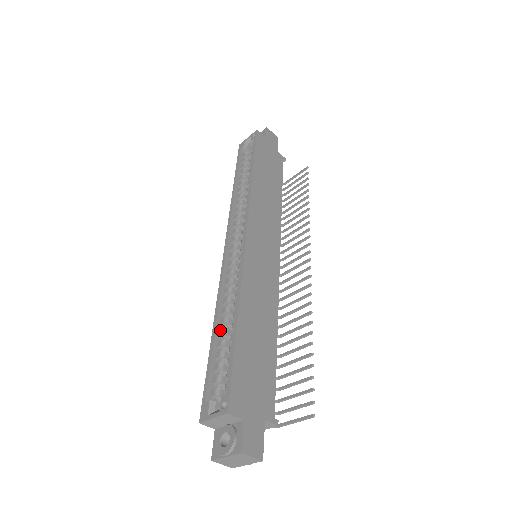
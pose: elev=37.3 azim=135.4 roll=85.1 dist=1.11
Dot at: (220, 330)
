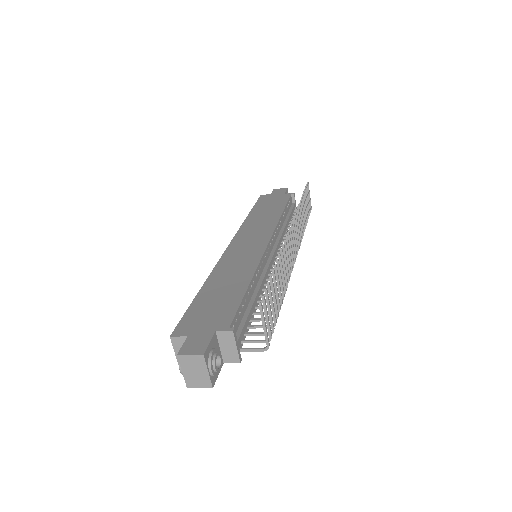
Dot at: occluded
